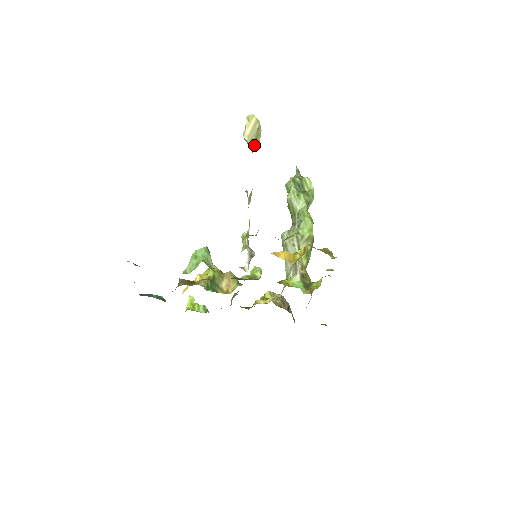
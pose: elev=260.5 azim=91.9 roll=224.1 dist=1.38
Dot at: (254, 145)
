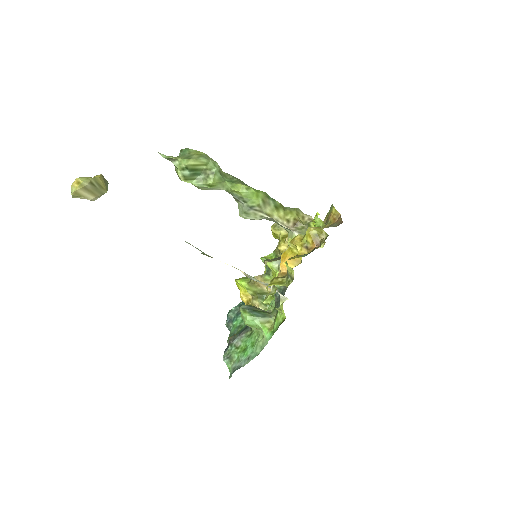
Dot at: (105, 187)
